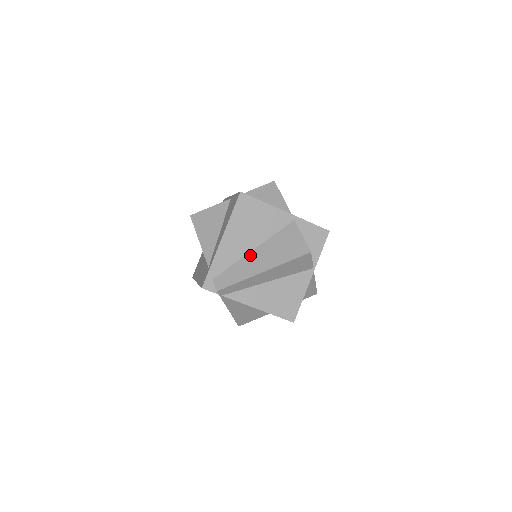
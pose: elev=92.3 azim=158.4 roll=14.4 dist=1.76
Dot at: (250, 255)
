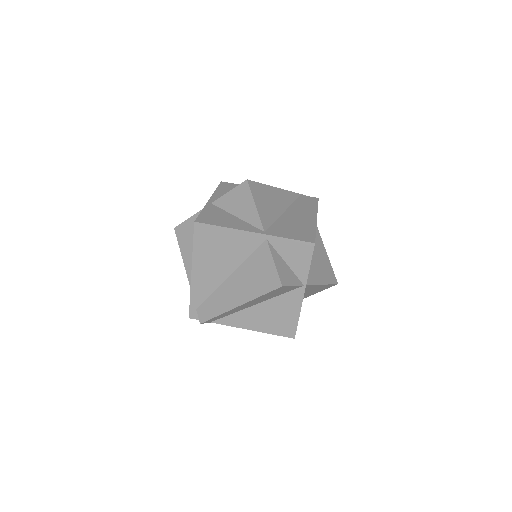
Dot at: (226, 284)
